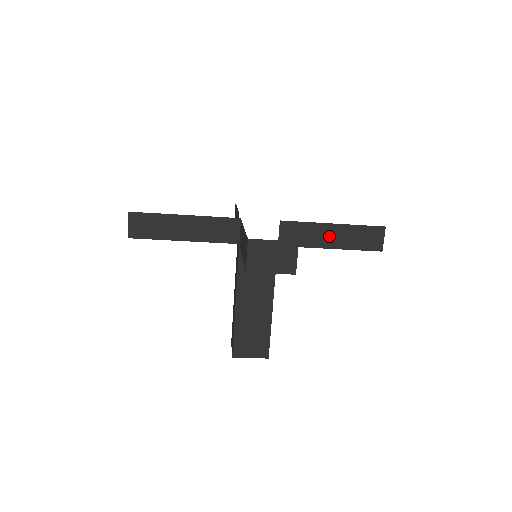
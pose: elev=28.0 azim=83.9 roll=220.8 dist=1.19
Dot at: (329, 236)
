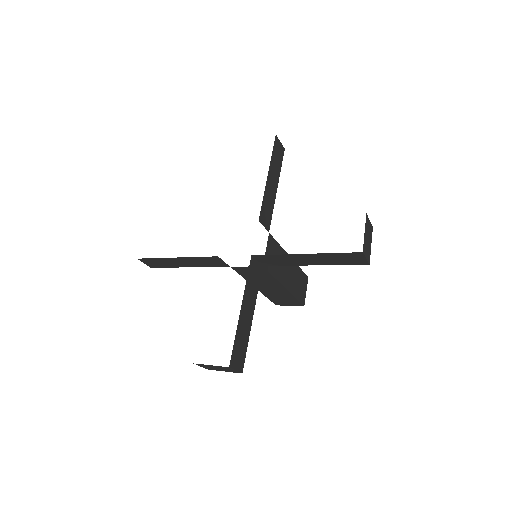
Dot at: (305, 260)
